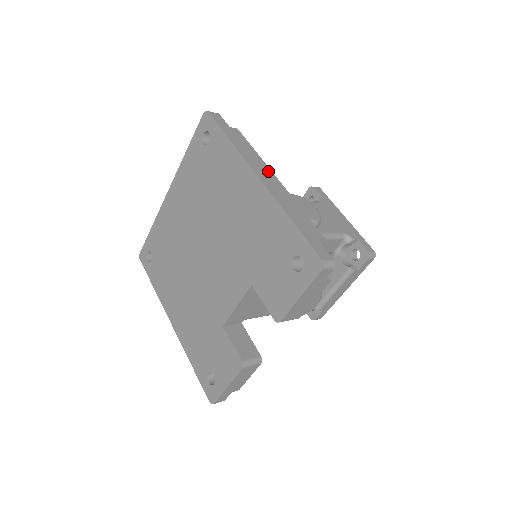
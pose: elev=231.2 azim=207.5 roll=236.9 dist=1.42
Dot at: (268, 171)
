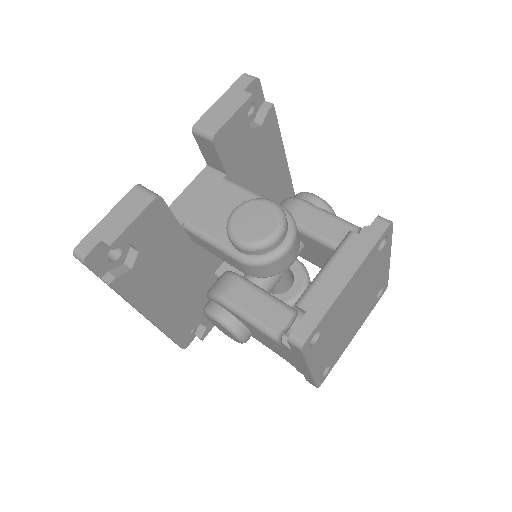
Dot at: occluded
